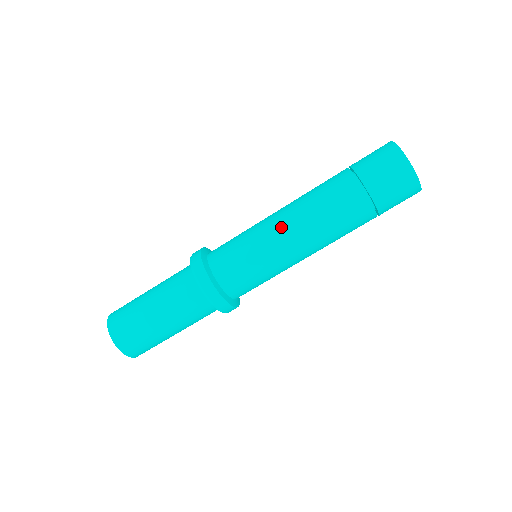
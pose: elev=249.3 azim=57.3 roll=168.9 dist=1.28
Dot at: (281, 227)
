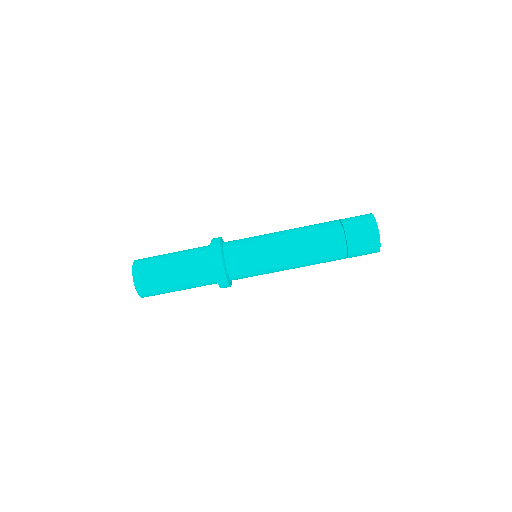
Dot at: (286, 259)
